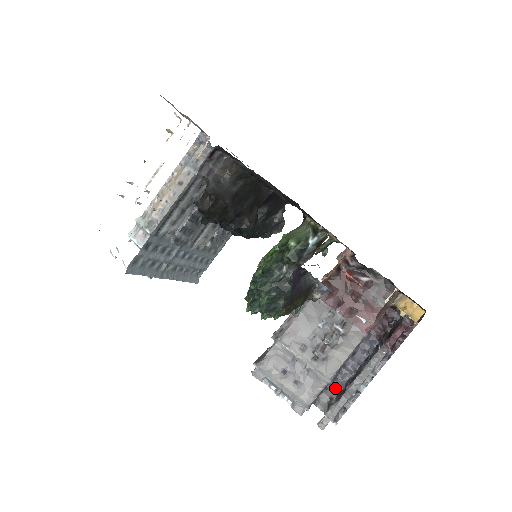
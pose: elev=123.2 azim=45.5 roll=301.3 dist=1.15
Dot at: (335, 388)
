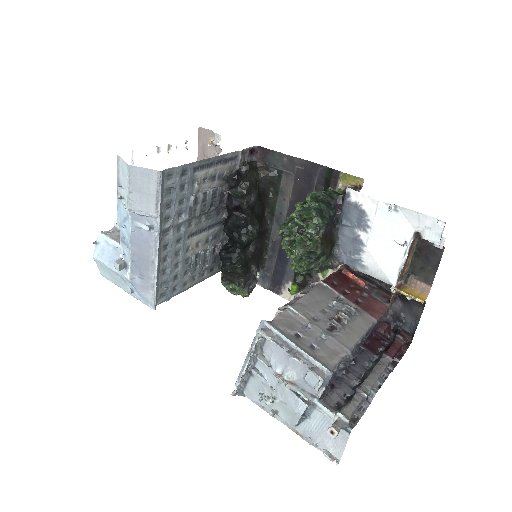
Dot at: (341, 394)
